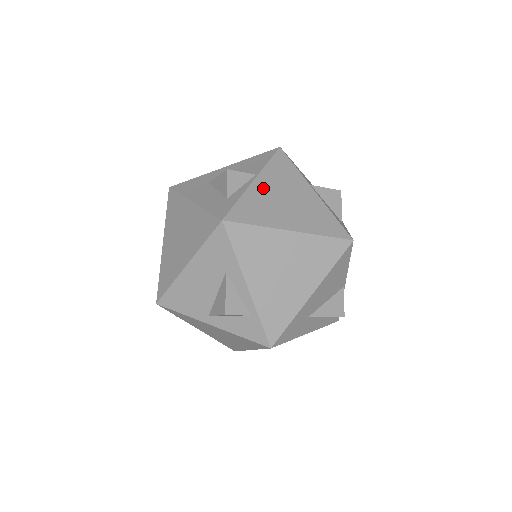
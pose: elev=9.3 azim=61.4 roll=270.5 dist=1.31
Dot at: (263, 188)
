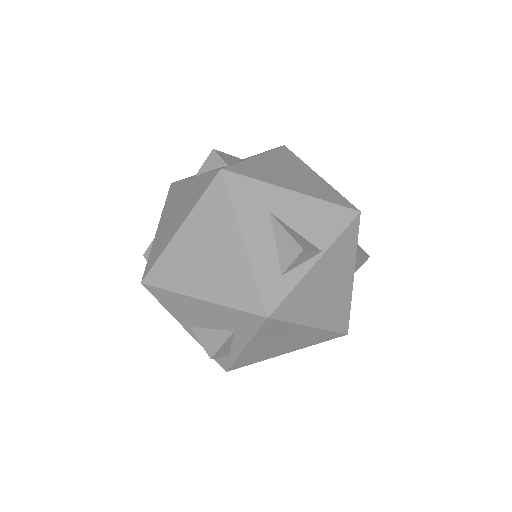
Dot at: (319, 273)
